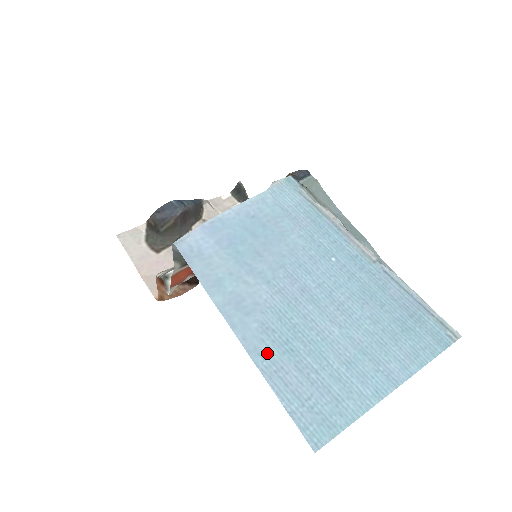
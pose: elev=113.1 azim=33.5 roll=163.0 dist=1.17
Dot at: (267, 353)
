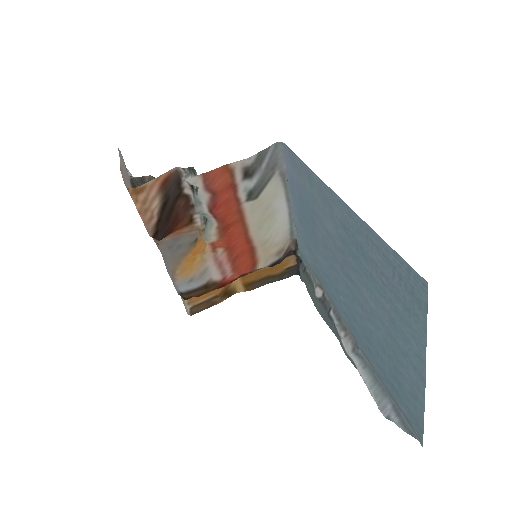
Dot at: (355, 227)
